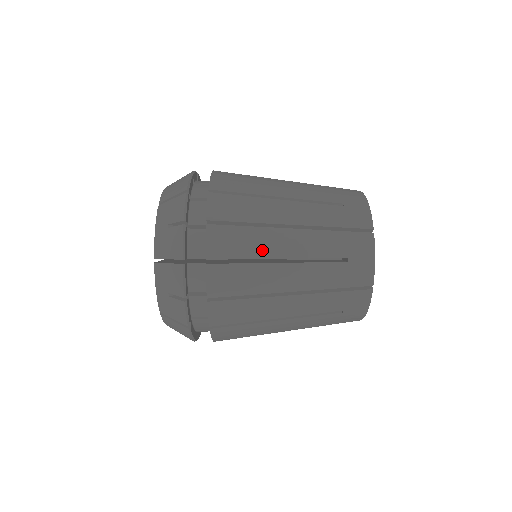
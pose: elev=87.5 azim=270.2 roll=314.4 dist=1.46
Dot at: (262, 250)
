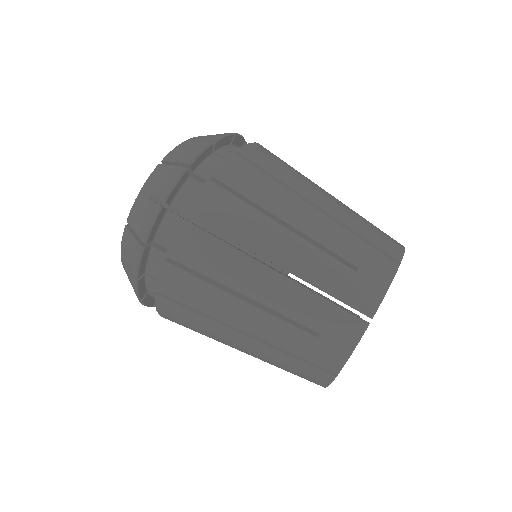
Dot at: (228, 276)
